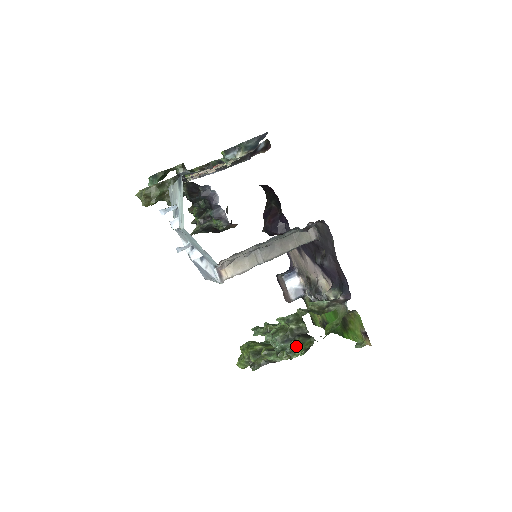
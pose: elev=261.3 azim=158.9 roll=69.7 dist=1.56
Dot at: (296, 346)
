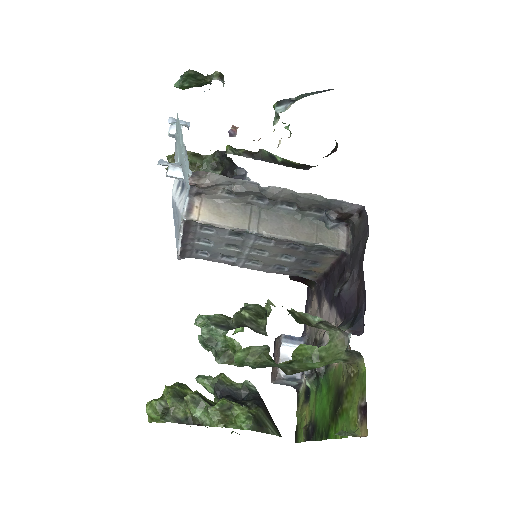
Dot at: (233, 343)
